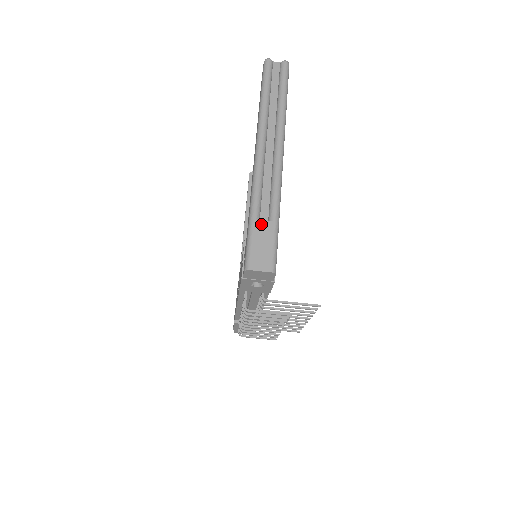
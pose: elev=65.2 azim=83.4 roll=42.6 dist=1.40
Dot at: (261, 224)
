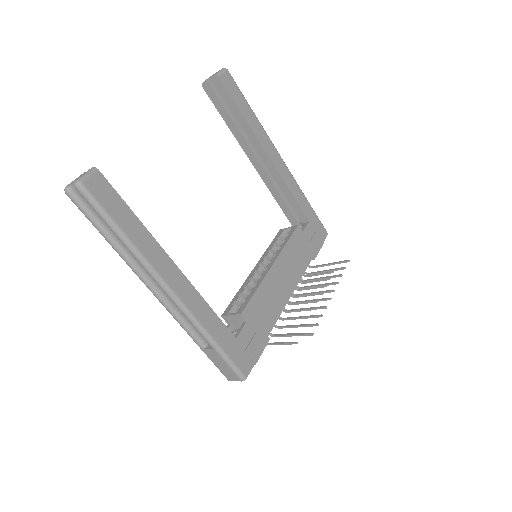
Dot at: (208, 352)
